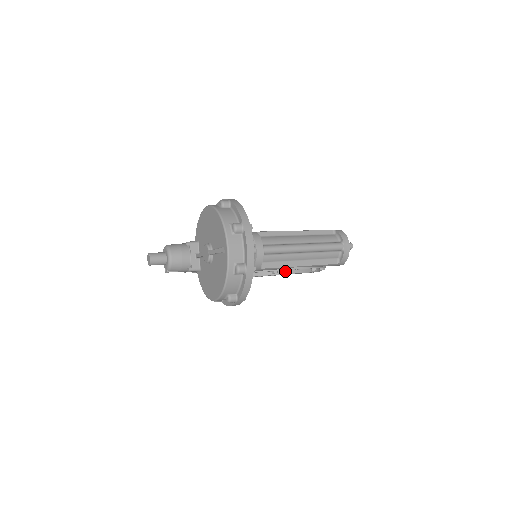
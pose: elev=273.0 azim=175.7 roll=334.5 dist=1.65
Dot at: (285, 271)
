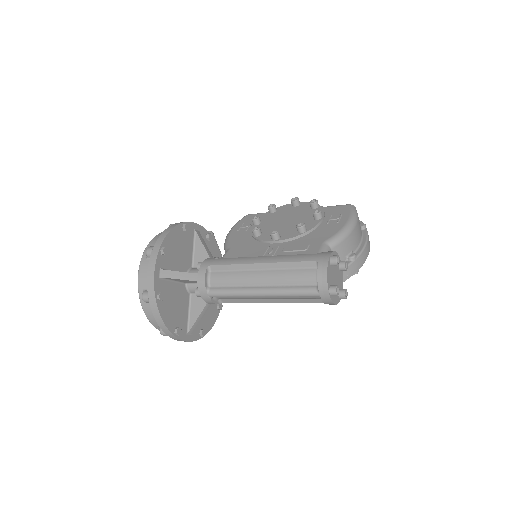
Dot at: occluded
